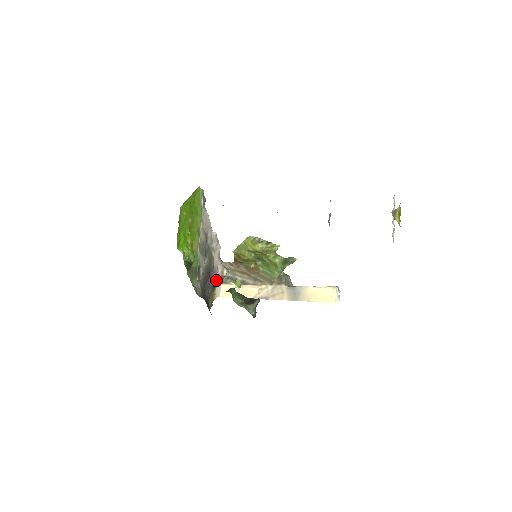
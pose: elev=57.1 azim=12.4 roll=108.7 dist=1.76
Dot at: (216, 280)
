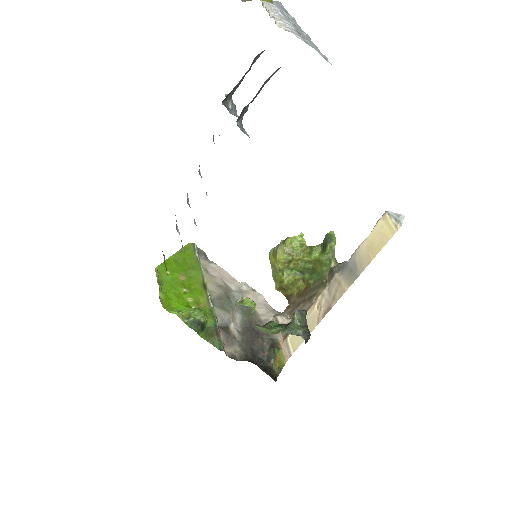
Dot at: (277, 337)
